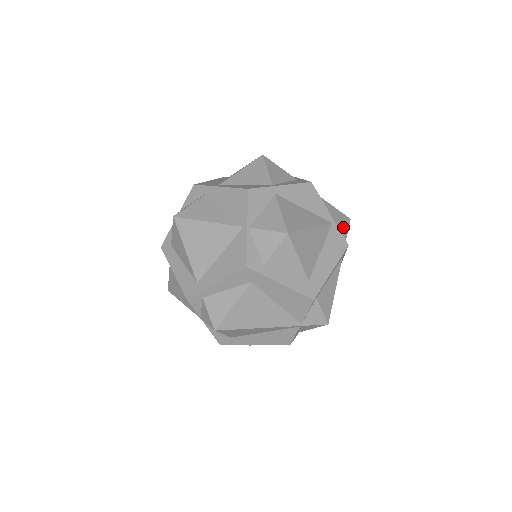
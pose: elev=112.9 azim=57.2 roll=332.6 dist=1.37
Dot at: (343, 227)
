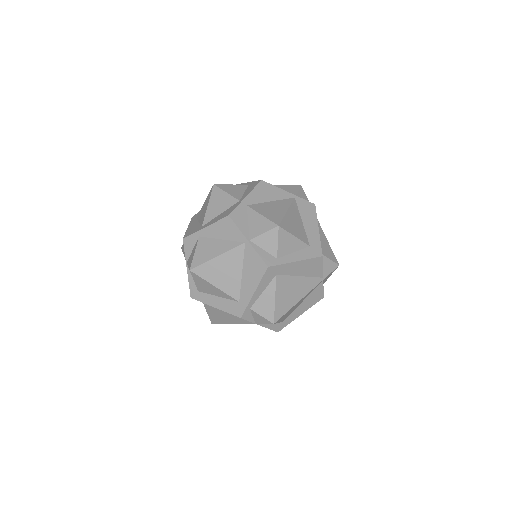
Dot at: (301, 195)
